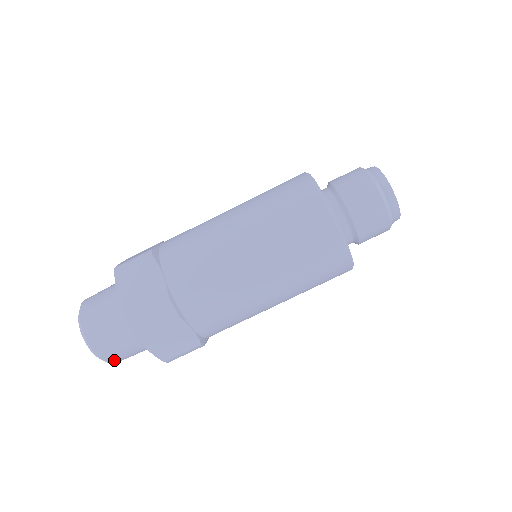
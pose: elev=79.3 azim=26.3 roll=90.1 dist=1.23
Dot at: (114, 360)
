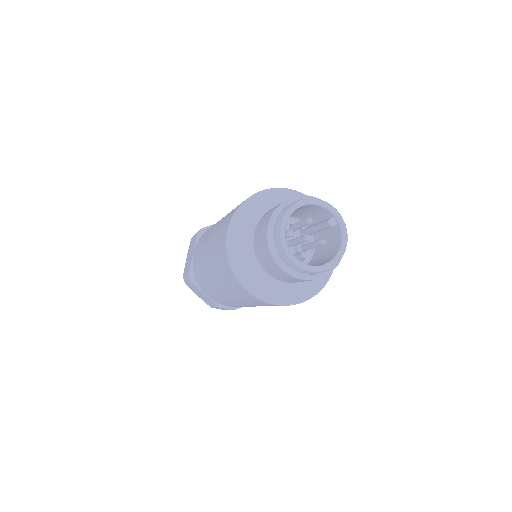
Dot at: occluded
